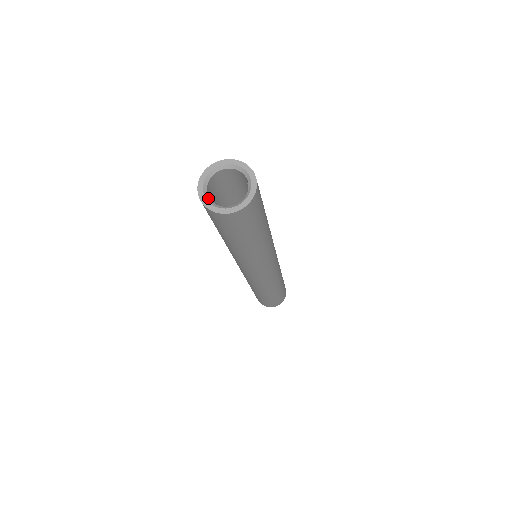
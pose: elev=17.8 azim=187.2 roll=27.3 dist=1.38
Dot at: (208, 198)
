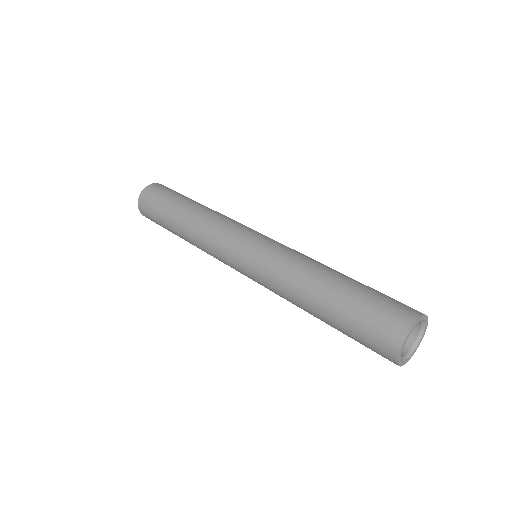
Dot at: (400, 356)
